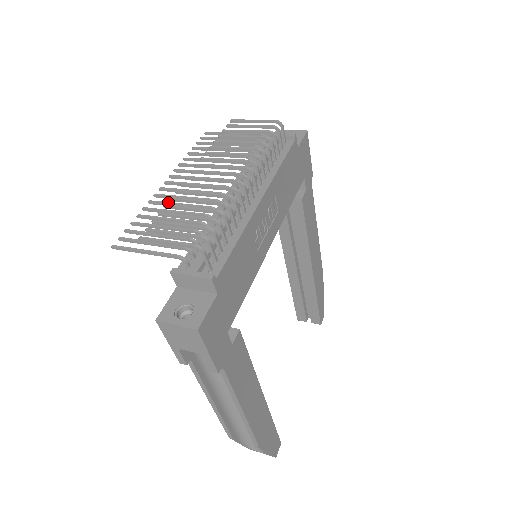
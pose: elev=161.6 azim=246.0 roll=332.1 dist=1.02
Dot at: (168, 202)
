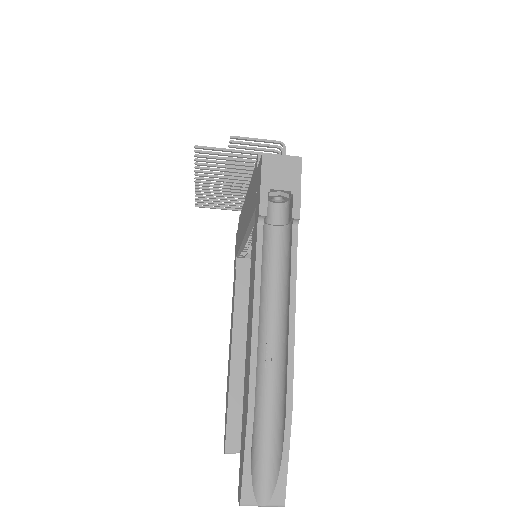
Dot at: (214, 172)
